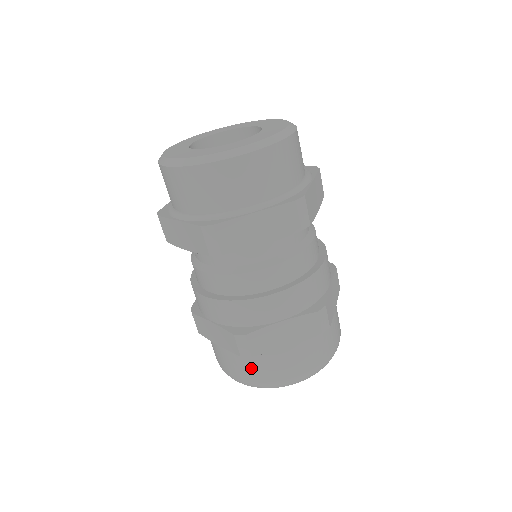
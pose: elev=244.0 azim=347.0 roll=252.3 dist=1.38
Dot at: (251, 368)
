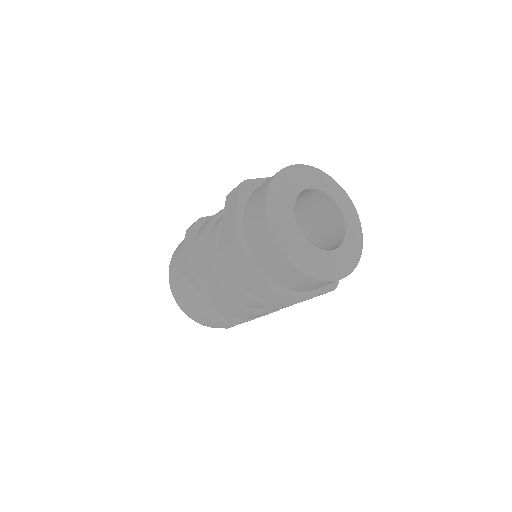
Dot at: (177, 284)
